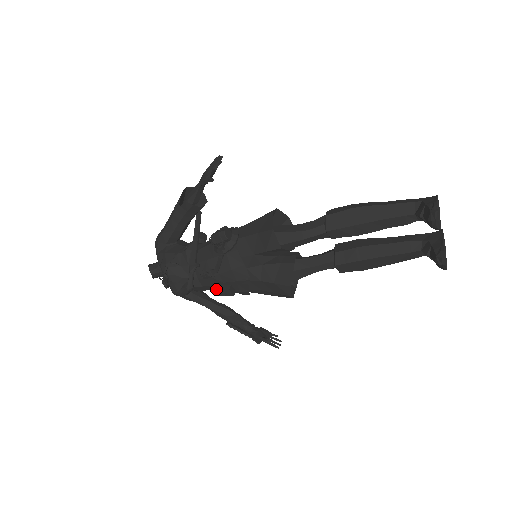
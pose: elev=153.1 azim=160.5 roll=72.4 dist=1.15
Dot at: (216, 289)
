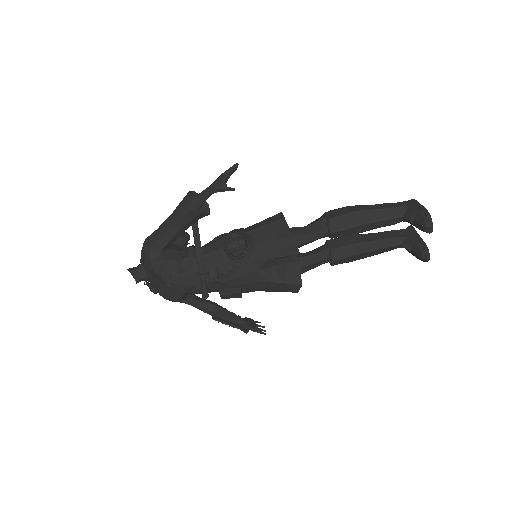
Dot at: (226, 294)
